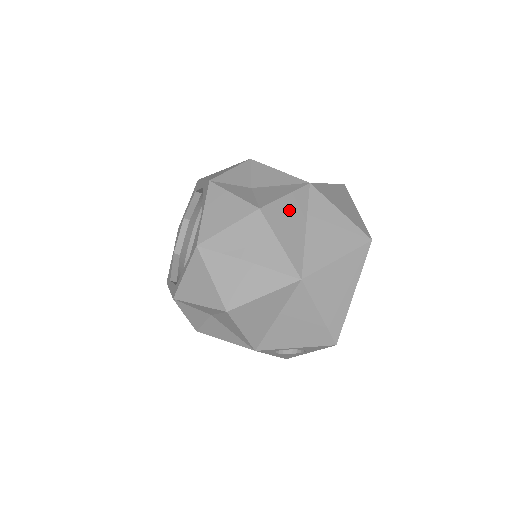
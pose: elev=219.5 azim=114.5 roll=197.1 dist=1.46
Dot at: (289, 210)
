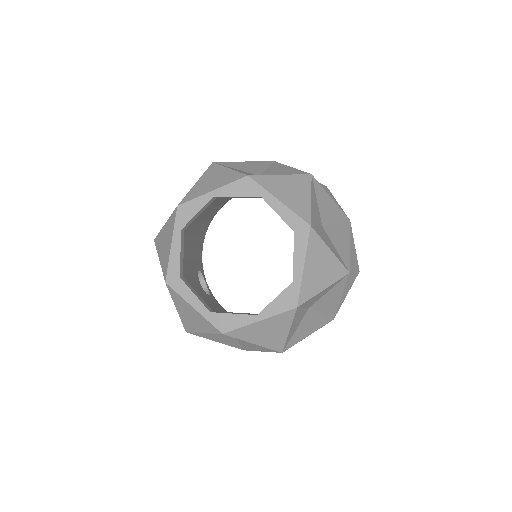
Dot at: occluded
